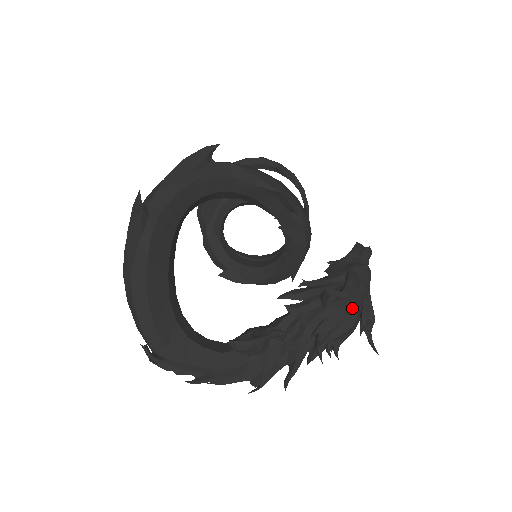
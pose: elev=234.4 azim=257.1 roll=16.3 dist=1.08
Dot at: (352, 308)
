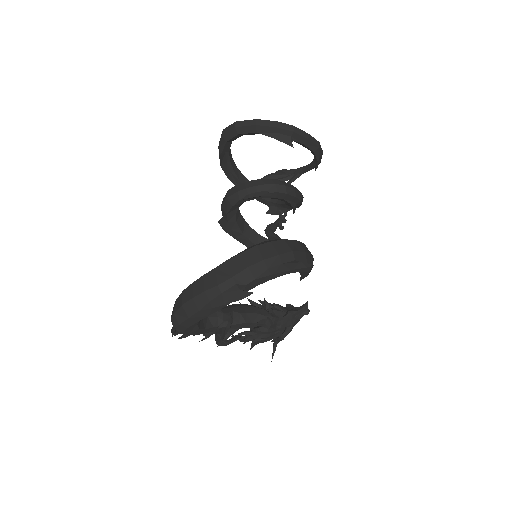
Dot at: occluded
